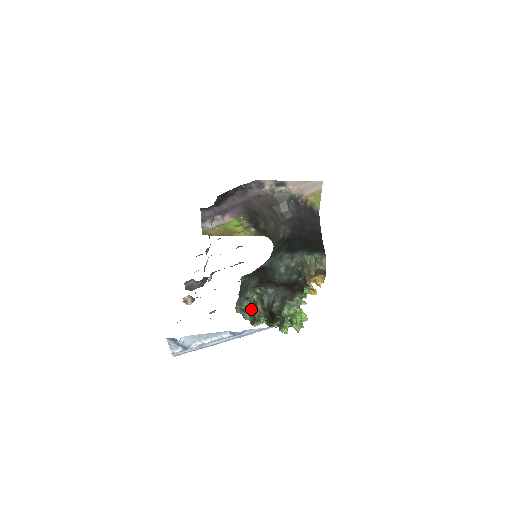
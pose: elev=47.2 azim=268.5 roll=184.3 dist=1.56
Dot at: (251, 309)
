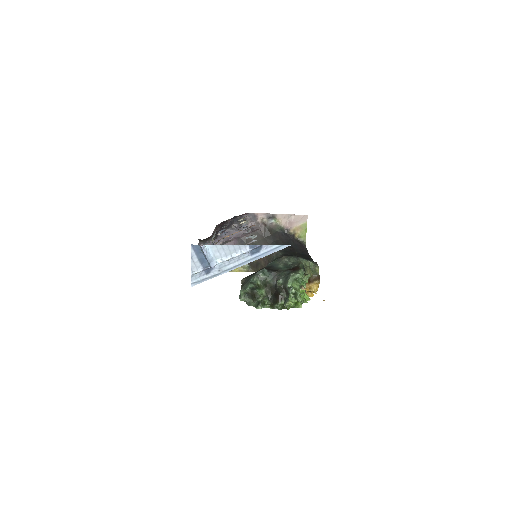
Dot at: (256, 290)
